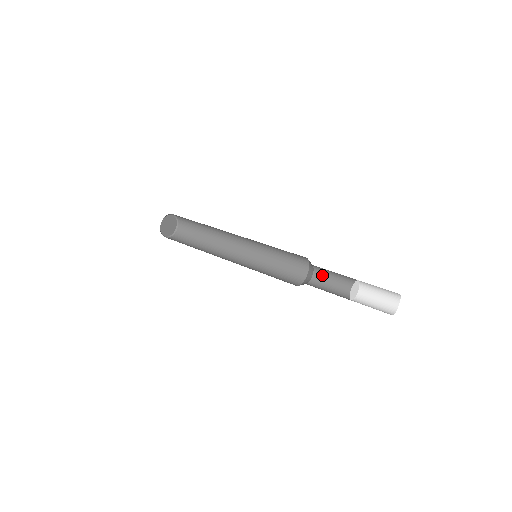
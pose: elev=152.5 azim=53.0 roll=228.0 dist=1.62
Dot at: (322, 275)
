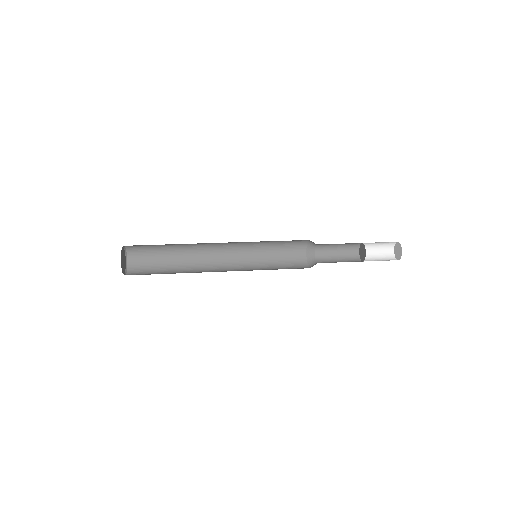
Dot at: (325, 246)
